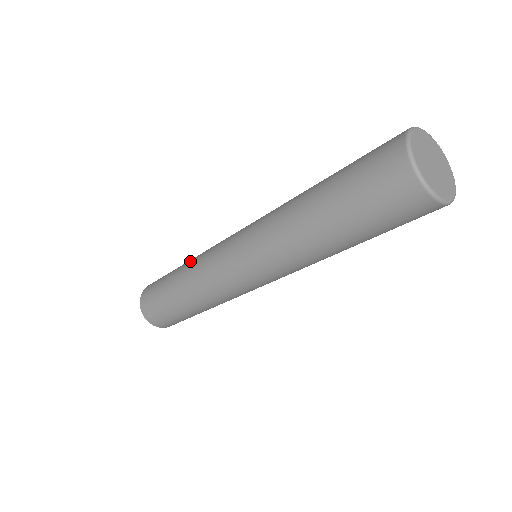
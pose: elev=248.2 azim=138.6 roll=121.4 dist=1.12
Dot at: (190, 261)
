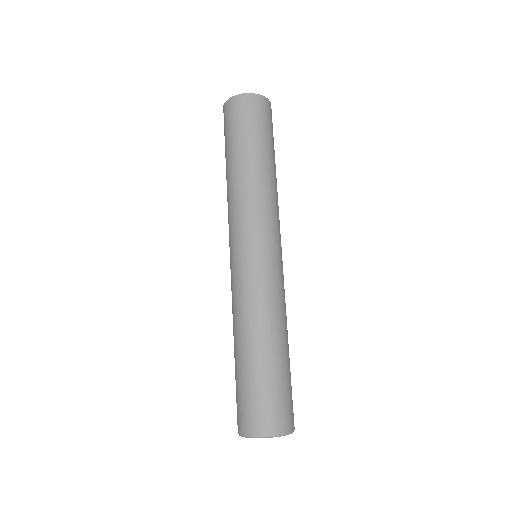
Dot at: (238, 181)
